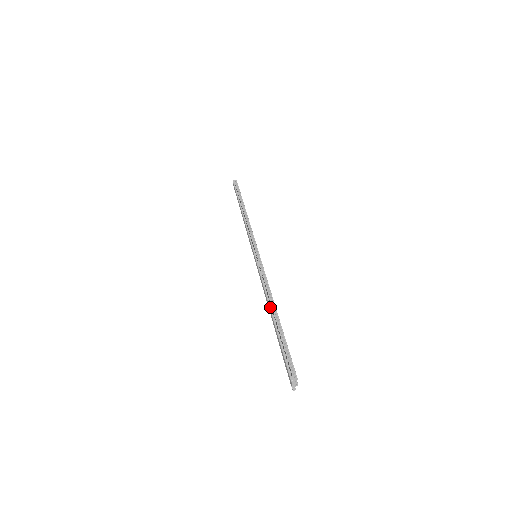
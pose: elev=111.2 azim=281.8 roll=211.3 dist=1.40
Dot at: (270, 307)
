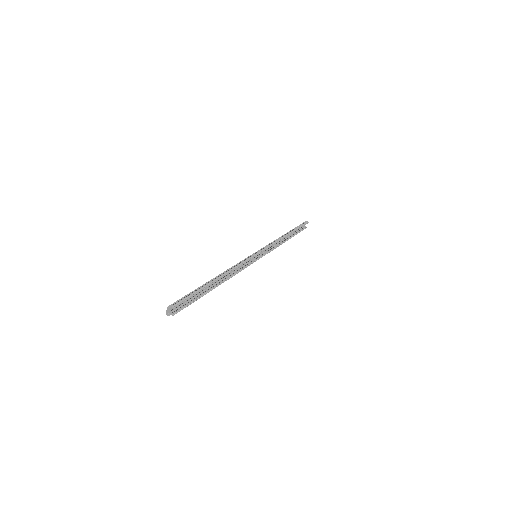
Dot at: (218, 275)
